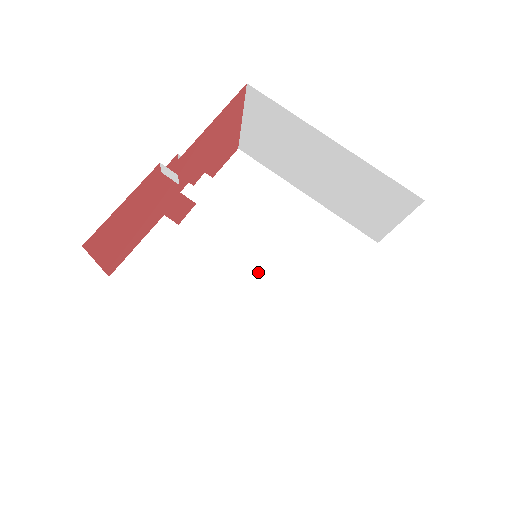
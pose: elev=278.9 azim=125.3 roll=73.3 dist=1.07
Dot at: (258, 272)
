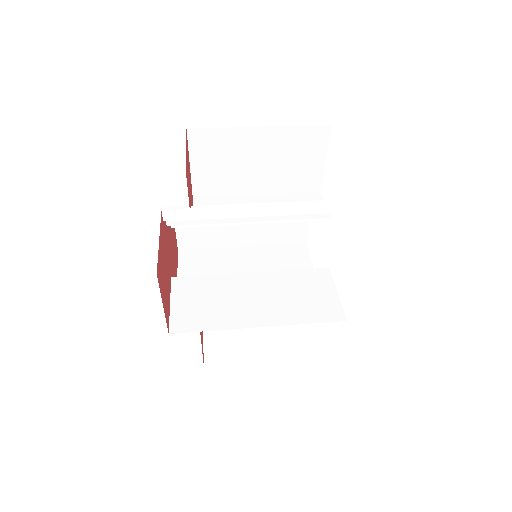
Dot at: occluded
